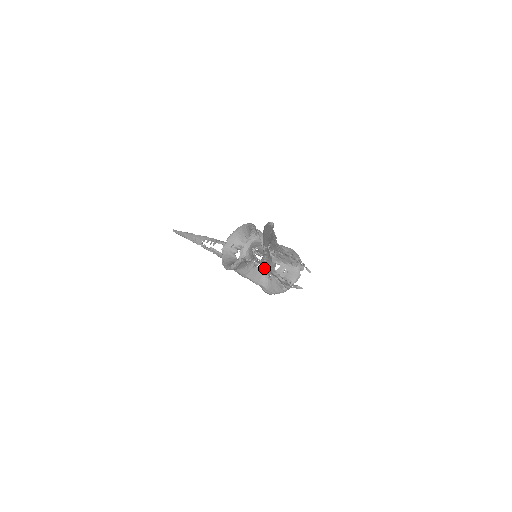
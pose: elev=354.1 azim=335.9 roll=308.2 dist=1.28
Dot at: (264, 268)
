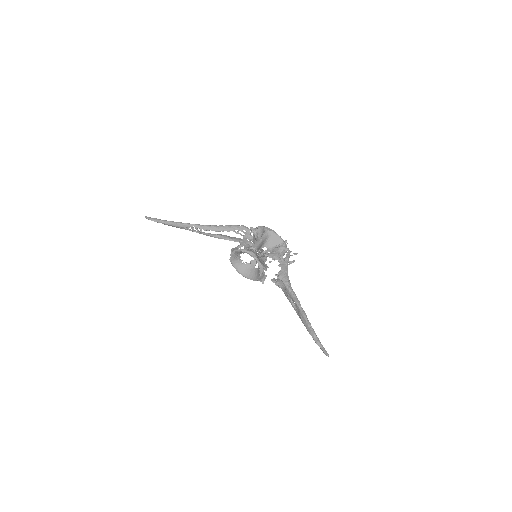
Dot at: occluded
